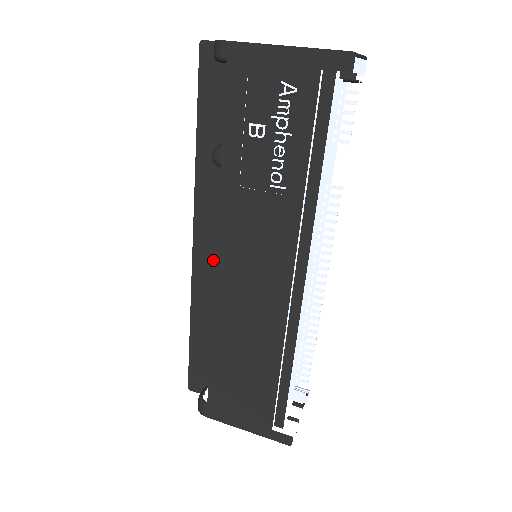
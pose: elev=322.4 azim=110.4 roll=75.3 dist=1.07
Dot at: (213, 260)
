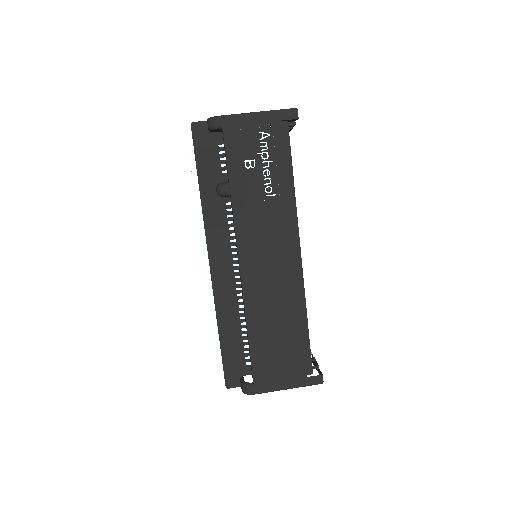
Dot at: (227, 269)
